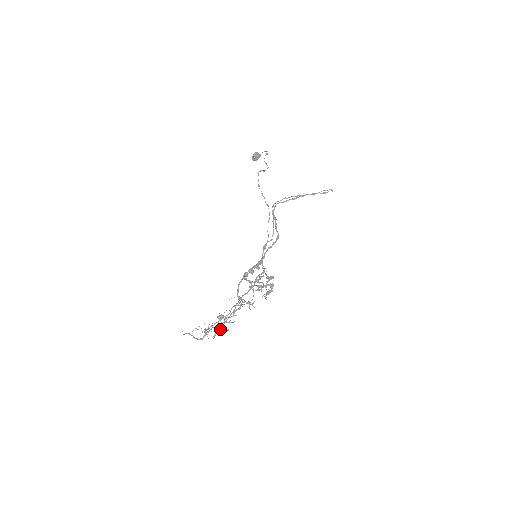
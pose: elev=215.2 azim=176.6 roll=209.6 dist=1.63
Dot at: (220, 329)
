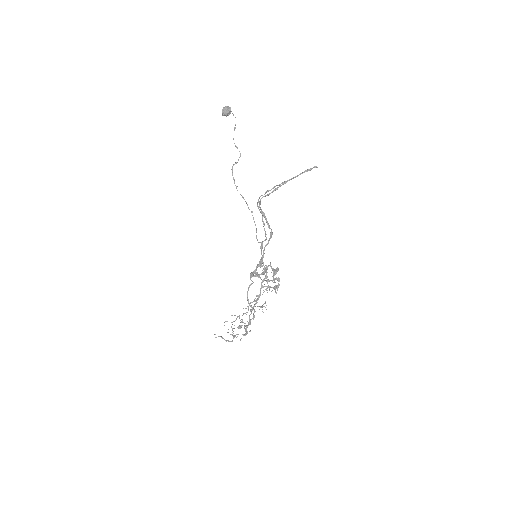
Dot at: (243, 335)
